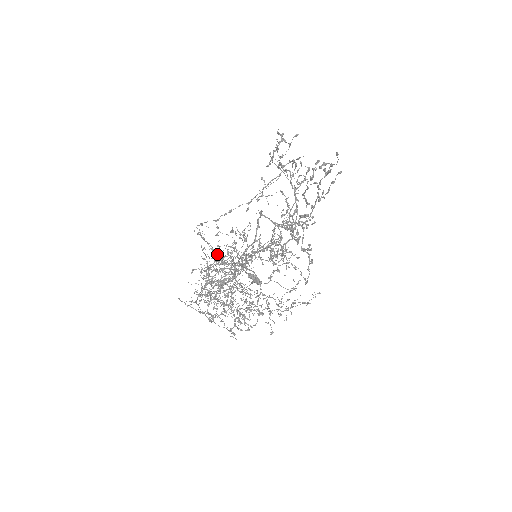
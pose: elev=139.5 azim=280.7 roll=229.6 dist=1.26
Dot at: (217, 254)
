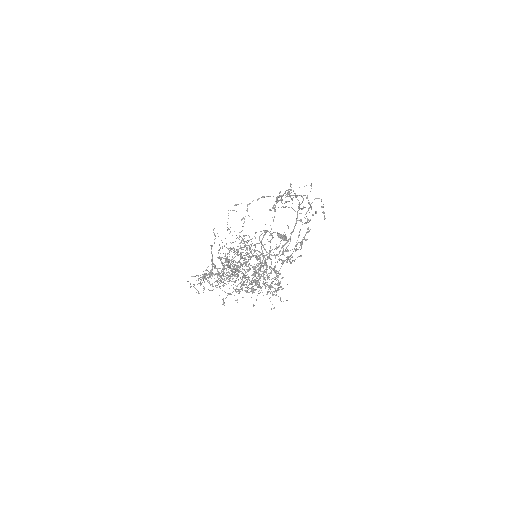
Dot at: occluded
